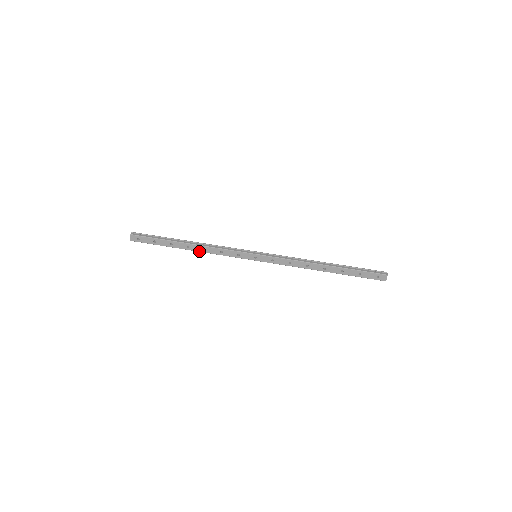
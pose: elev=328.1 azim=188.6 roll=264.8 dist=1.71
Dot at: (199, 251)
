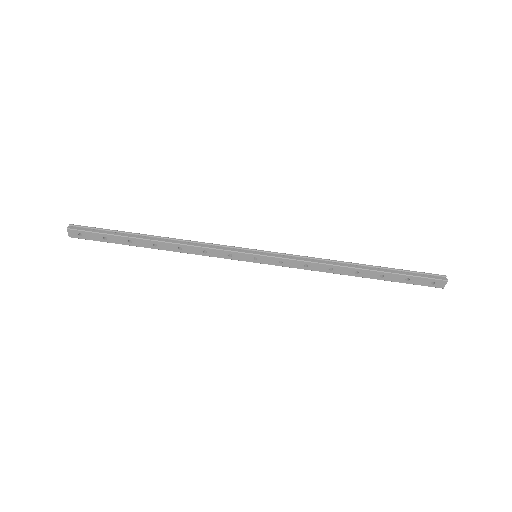
Dot at: (172, 250)
